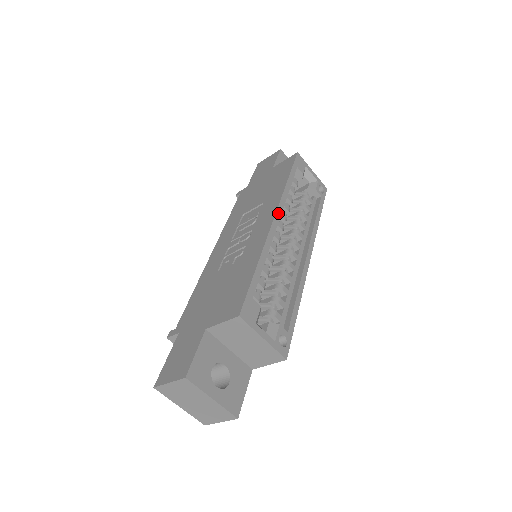
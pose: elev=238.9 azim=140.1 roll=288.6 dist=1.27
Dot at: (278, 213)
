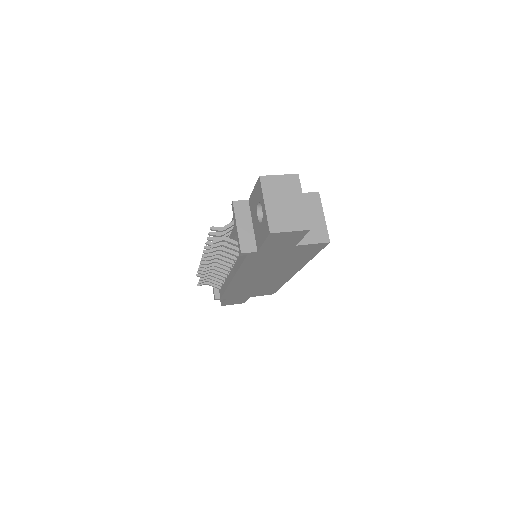
Dot at: occluded
